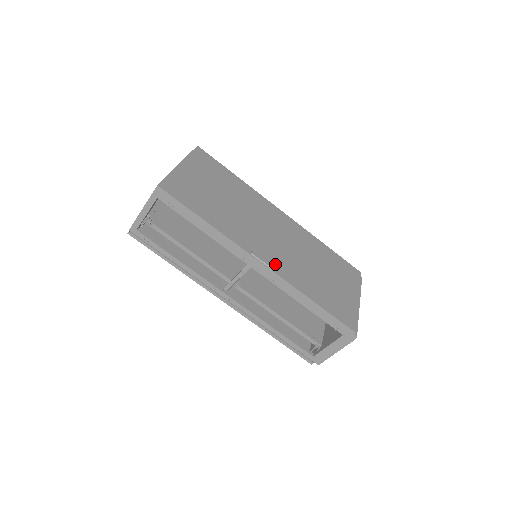
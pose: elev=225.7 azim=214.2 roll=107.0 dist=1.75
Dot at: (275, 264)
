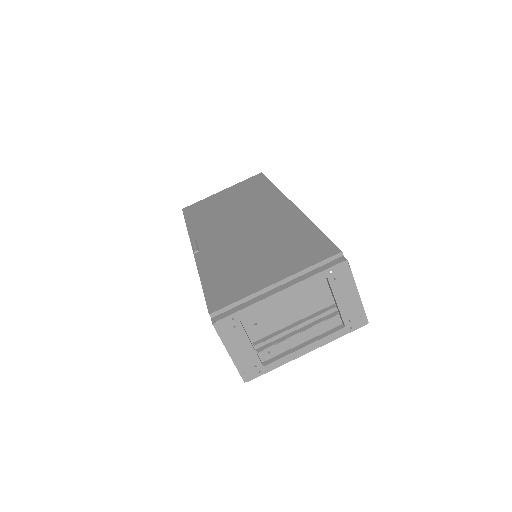
Dot at: (205, 248)
